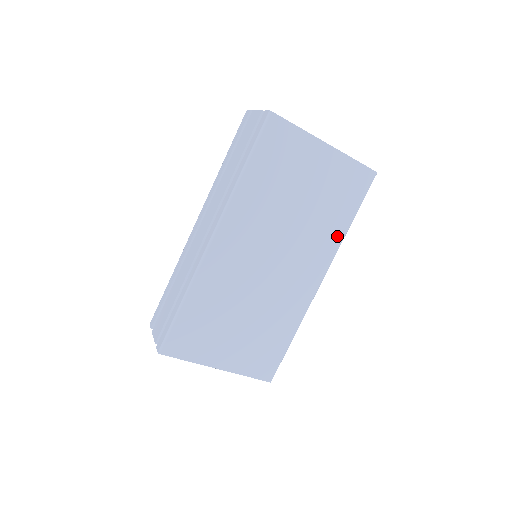
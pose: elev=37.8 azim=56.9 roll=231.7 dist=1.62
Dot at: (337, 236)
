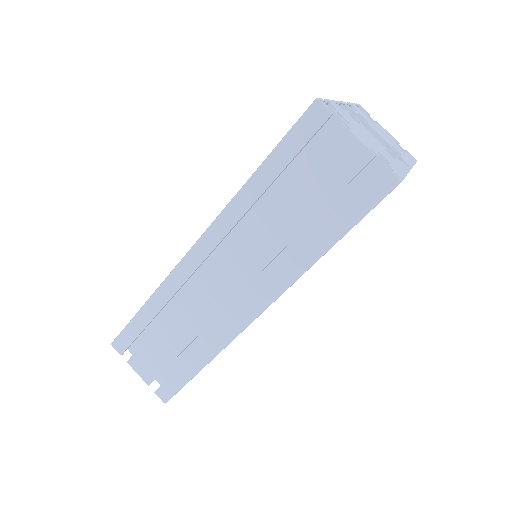
Dot at: occluded
